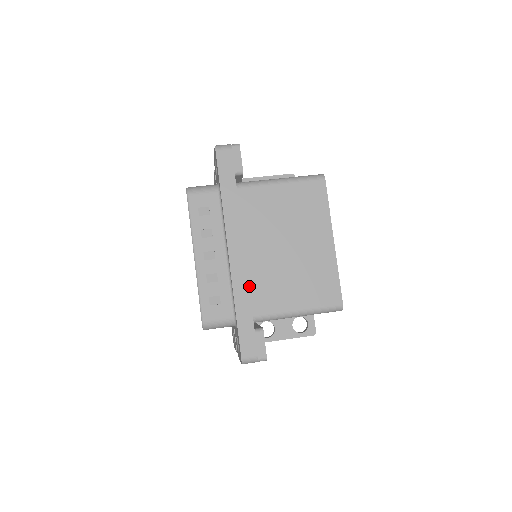
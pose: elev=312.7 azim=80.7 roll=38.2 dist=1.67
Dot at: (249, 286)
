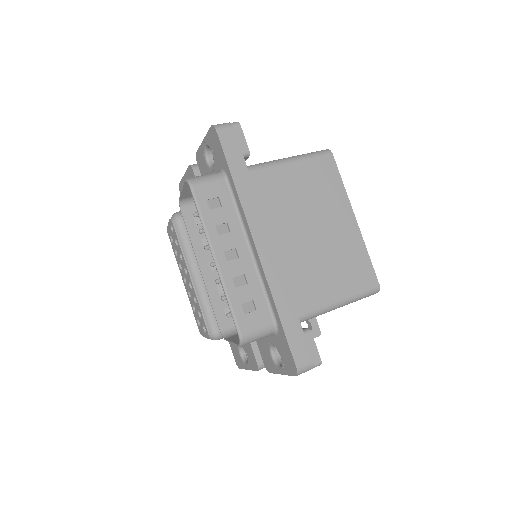
Dot at: occluded
